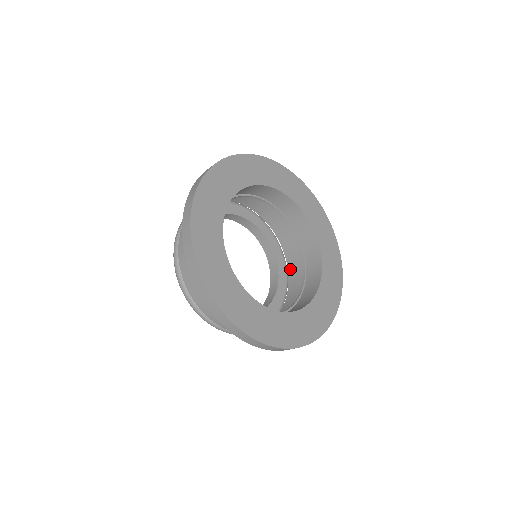
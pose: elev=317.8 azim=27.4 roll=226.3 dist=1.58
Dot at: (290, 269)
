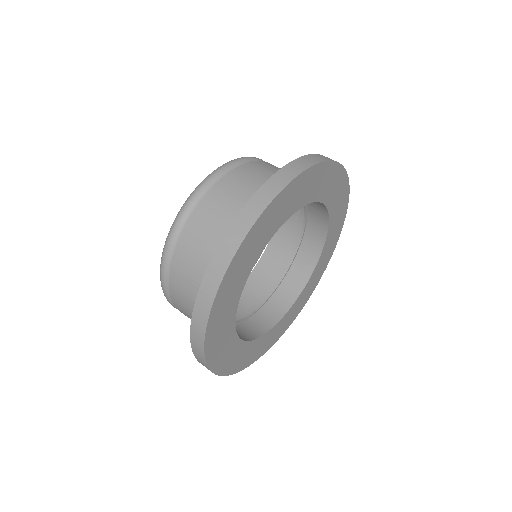
Dot at: (274, 239)
